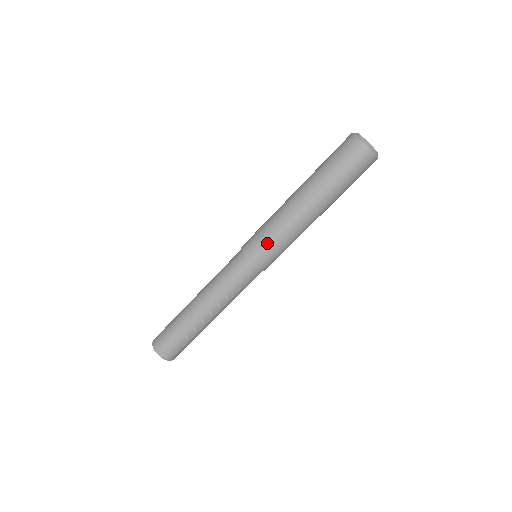
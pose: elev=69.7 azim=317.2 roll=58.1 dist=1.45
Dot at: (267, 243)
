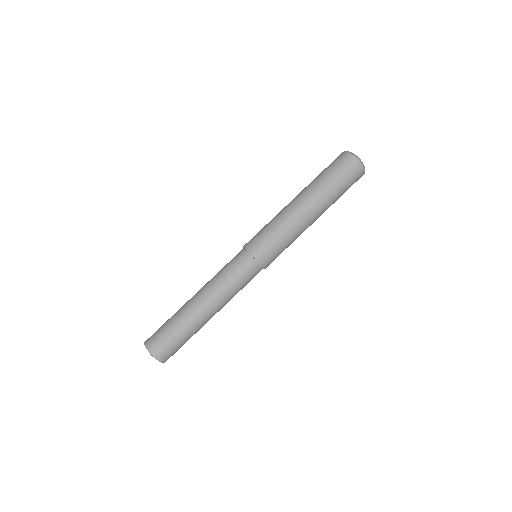
Dot at: (277, 248)
